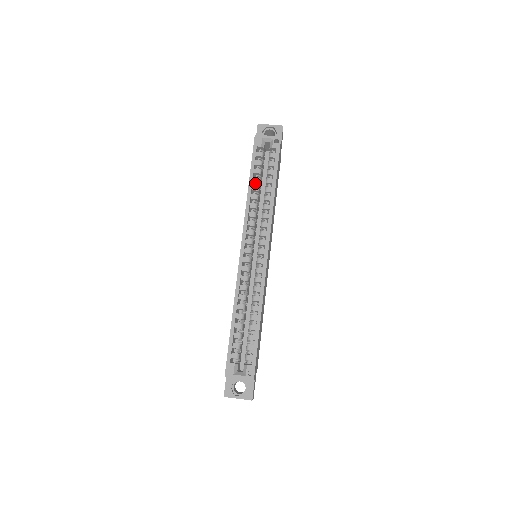
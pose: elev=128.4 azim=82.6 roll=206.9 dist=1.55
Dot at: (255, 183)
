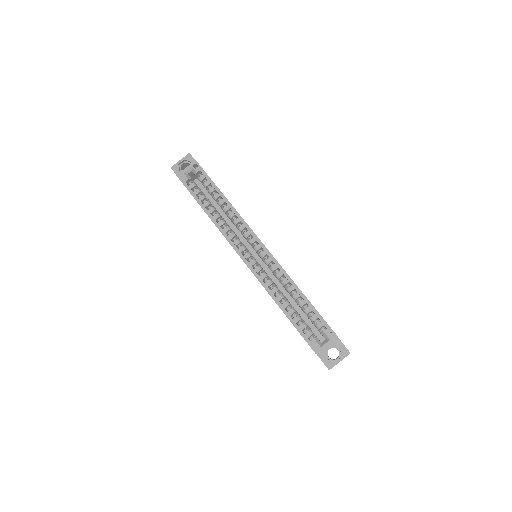
Dot at: (208, 207)
